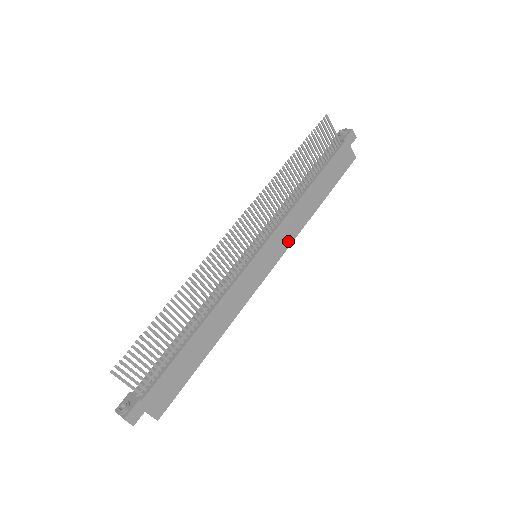
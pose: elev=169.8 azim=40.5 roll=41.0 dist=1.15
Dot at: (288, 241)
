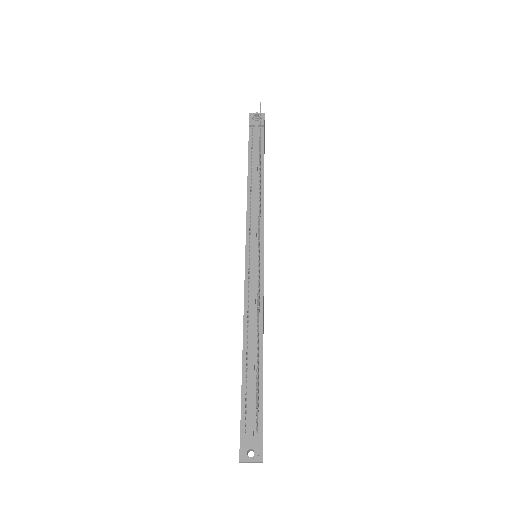
Dot at: occluded
